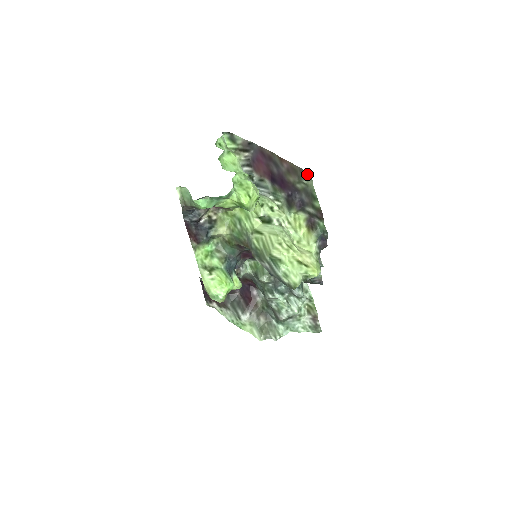
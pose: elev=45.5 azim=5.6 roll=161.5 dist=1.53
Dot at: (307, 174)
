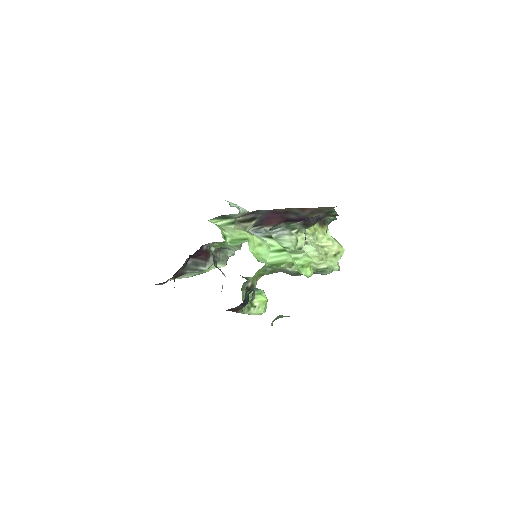
Dot at: occluded
